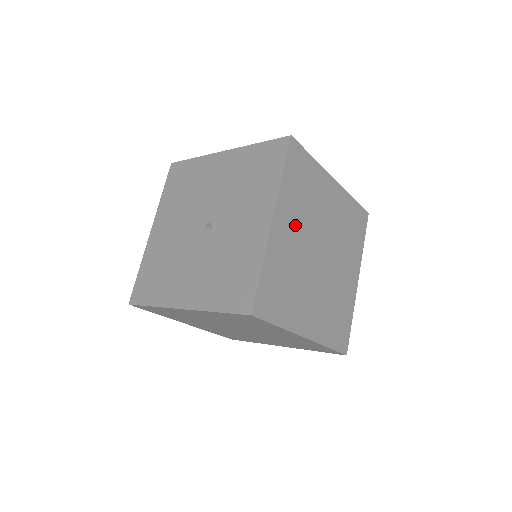
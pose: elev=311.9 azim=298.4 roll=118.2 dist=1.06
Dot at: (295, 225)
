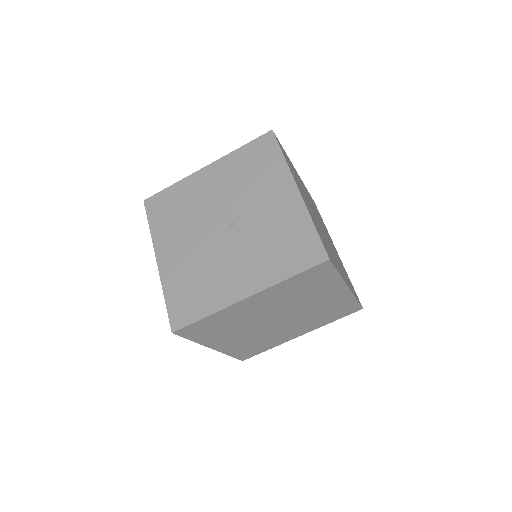
Dot at: (304, 197)
